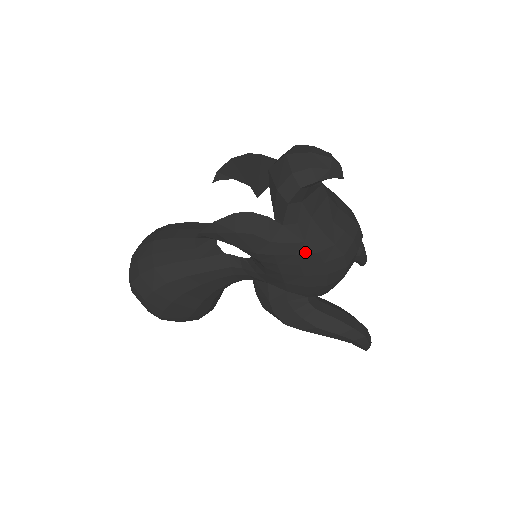
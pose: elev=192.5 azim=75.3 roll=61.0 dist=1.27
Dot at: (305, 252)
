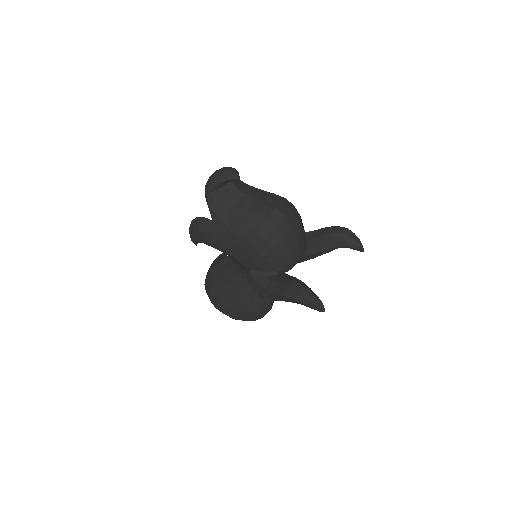
Dot at: (230, 234)
